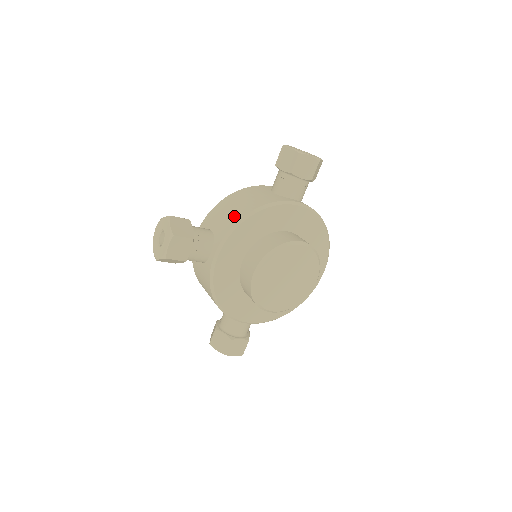
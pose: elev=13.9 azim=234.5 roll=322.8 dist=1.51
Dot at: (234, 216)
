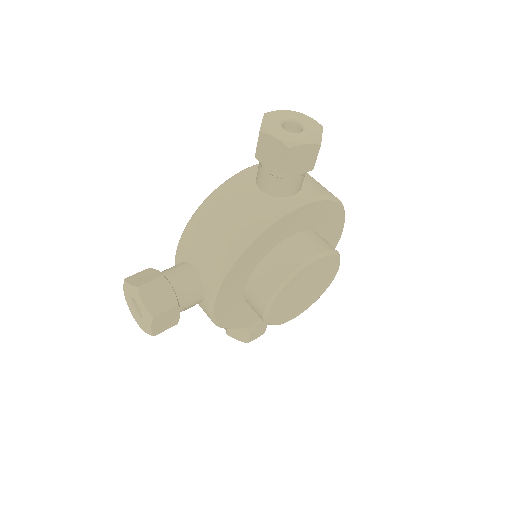
Dot at: (219, 253)
